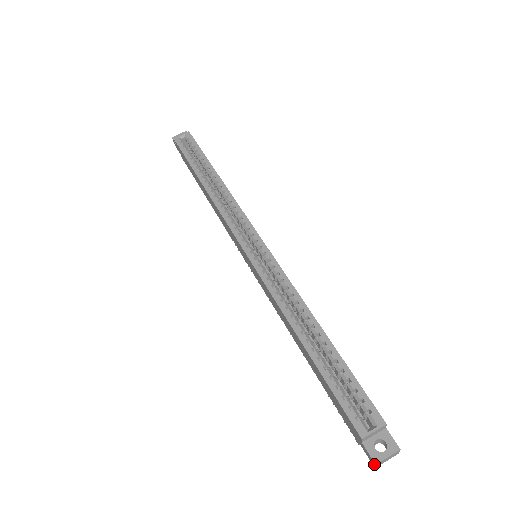
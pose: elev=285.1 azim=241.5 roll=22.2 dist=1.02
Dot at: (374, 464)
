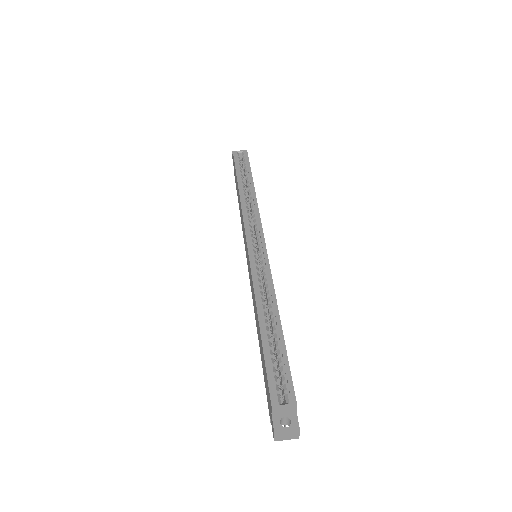
Dot at: (274, 434)
